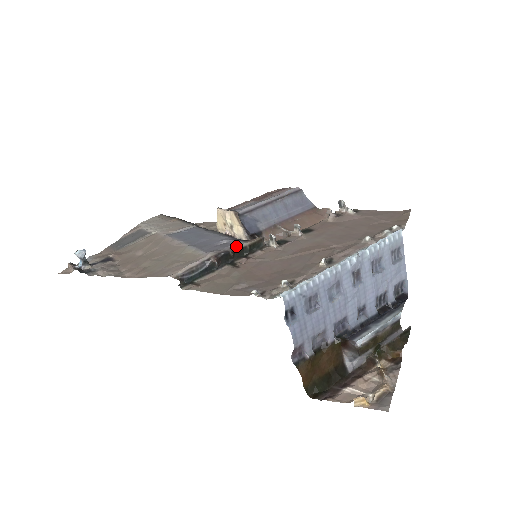
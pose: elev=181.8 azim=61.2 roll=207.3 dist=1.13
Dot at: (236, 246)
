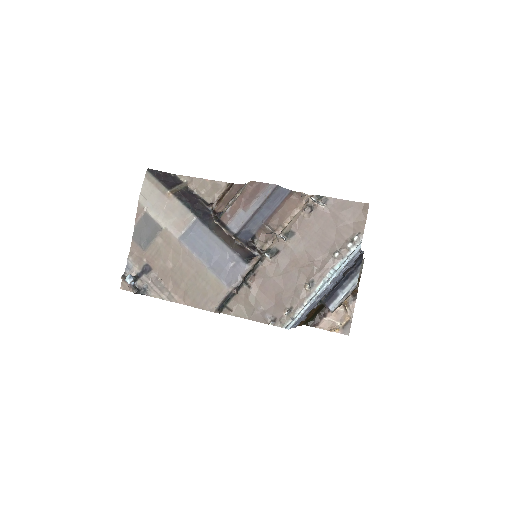
Dot at: (244, 272)
